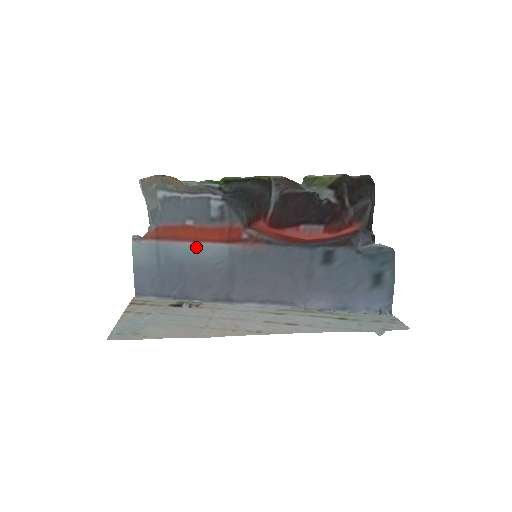
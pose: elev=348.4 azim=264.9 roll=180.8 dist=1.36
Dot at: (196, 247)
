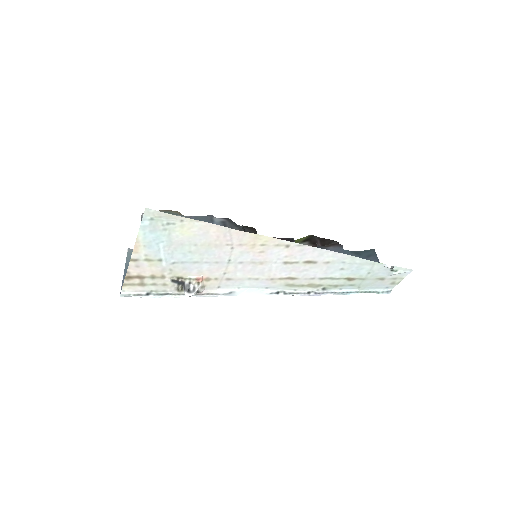
Dot at: occluded
